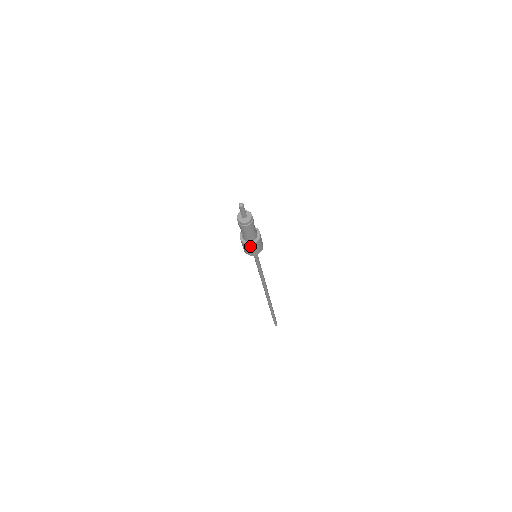
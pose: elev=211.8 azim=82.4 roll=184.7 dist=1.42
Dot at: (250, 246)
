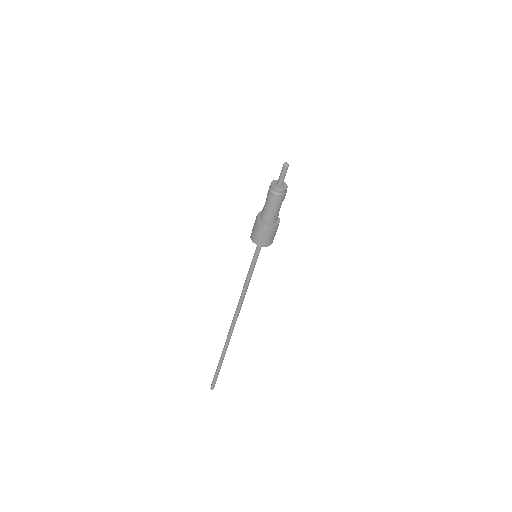
Dot at: (265, 228)
